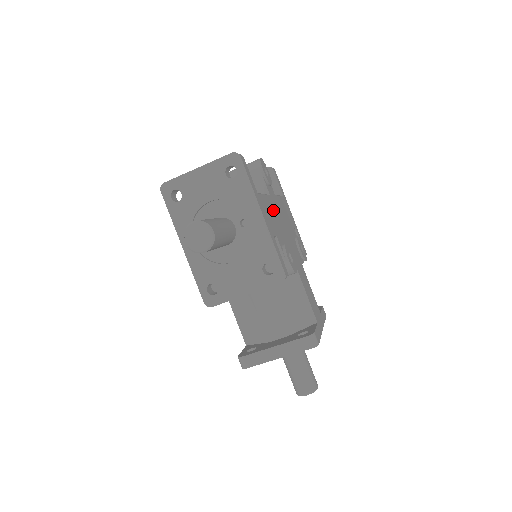
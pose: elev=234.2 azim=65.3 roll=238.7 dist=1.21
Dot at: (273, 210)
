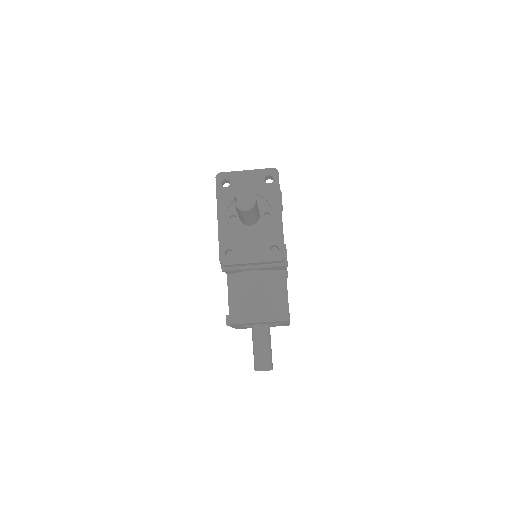
Dot at: occluded
